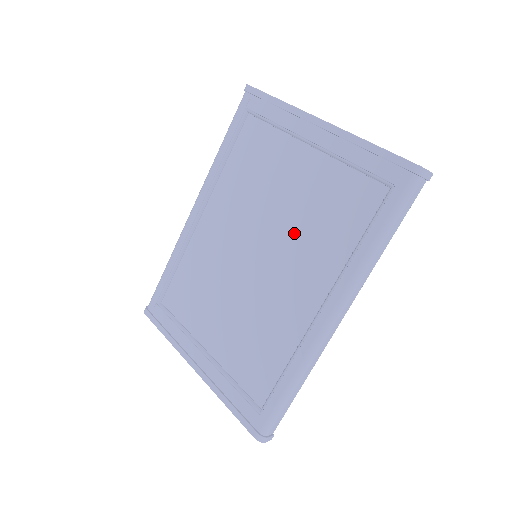
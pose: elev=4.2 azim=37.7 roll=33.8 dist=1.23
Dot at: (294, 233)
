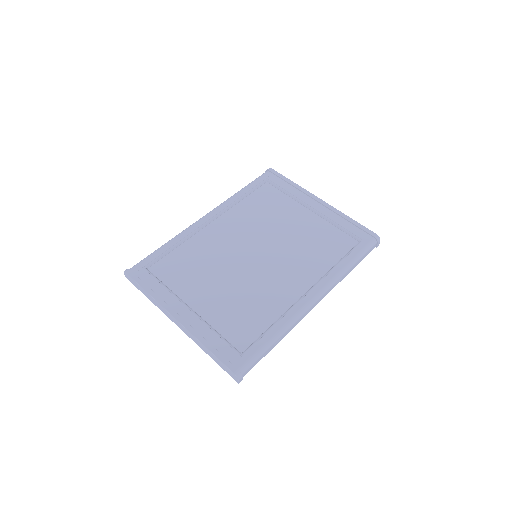
Dot at: (291, 249)
